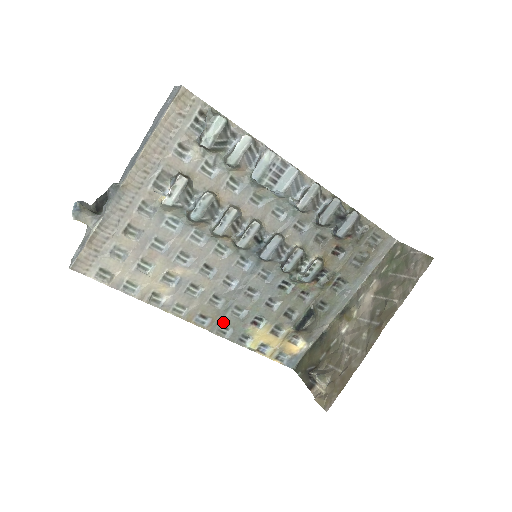
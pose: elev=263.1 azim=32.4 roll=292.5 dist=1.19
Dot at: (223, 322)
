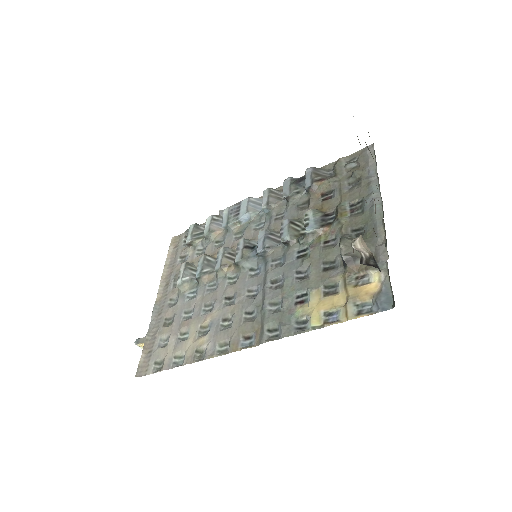
Dot at: (267, 326)
